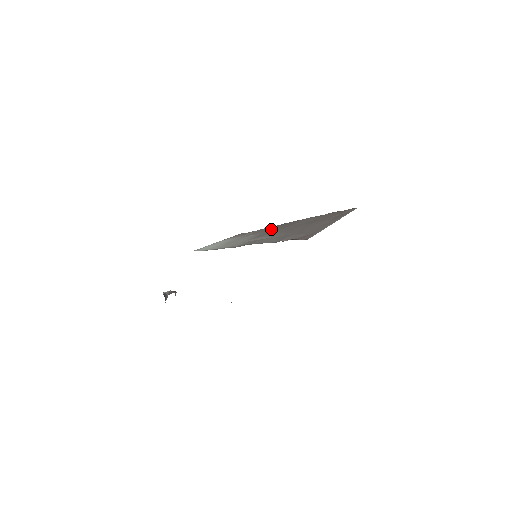
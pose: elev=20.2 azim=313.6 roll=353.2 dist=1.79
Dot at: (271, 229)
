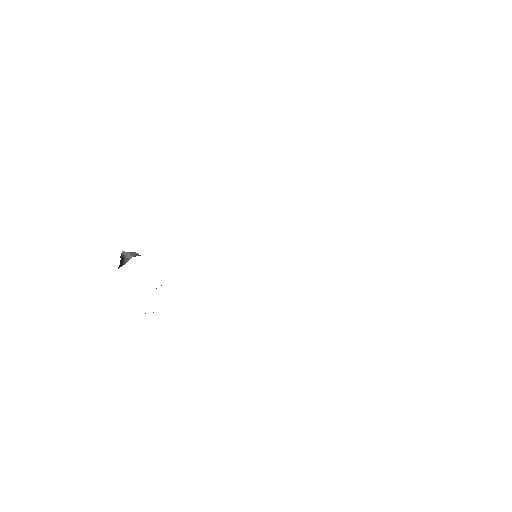
Dot at: occluded
